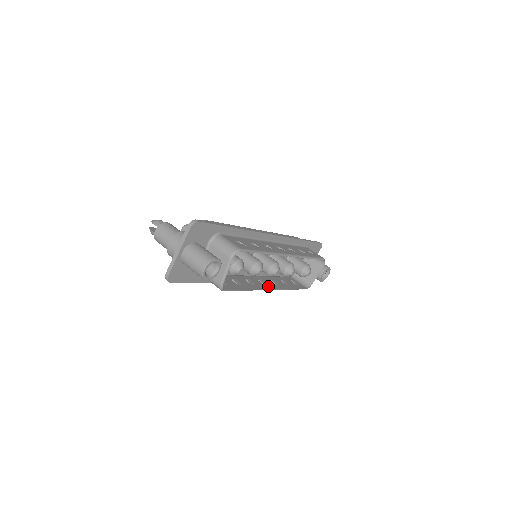
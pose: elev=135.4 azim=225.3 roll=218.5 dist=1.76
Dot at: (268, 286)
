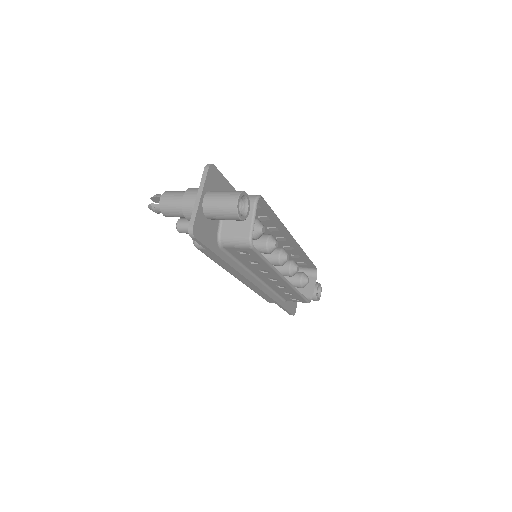
Dot at: occluded
